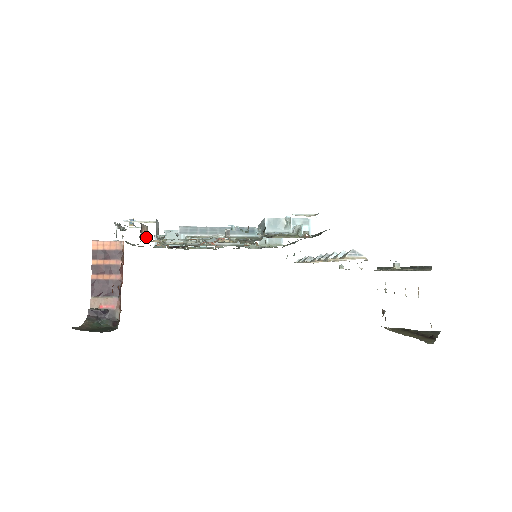
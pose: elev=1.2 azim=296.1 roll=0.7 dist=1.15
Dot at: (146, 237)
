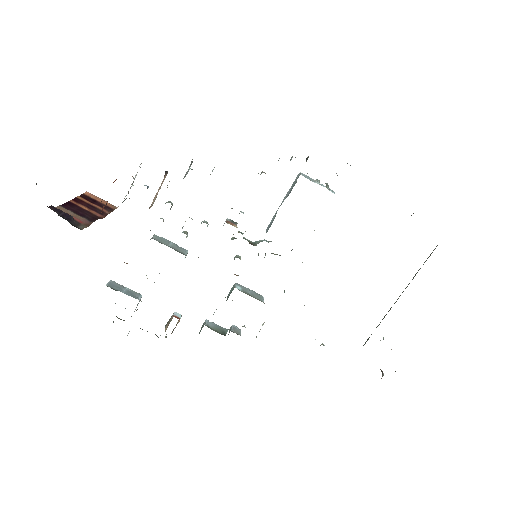
Dot at: occluded
